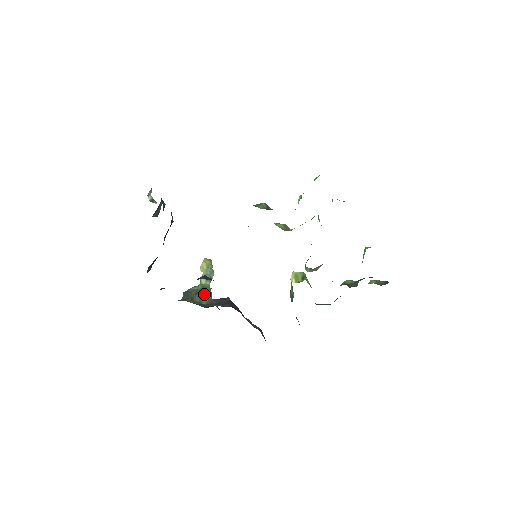
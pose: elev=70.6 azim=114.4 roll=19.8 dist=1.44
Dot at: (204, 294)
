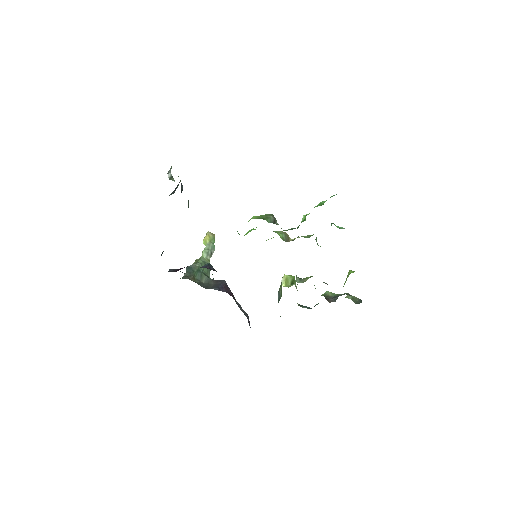
Dot at: (204, 269)
